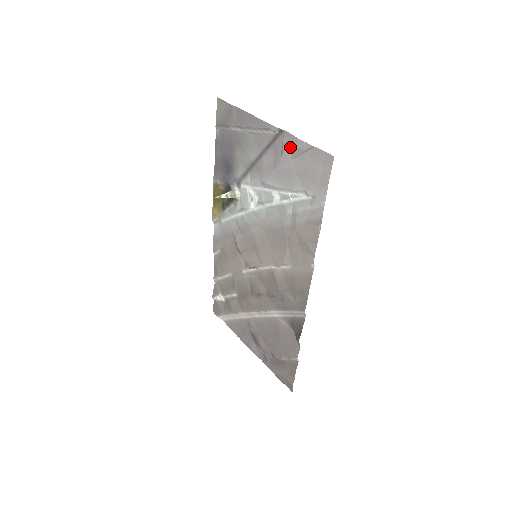
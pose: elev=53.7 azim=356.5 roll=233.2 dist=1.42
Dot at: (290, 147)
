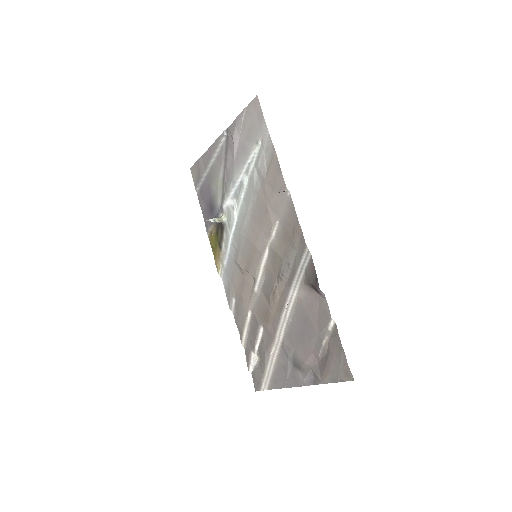
Dot at: (235, 128)
